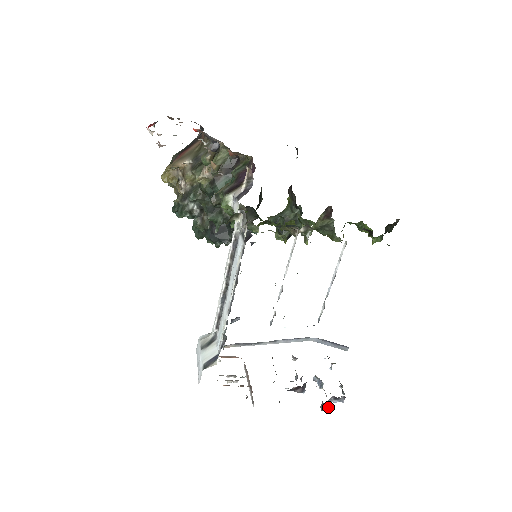
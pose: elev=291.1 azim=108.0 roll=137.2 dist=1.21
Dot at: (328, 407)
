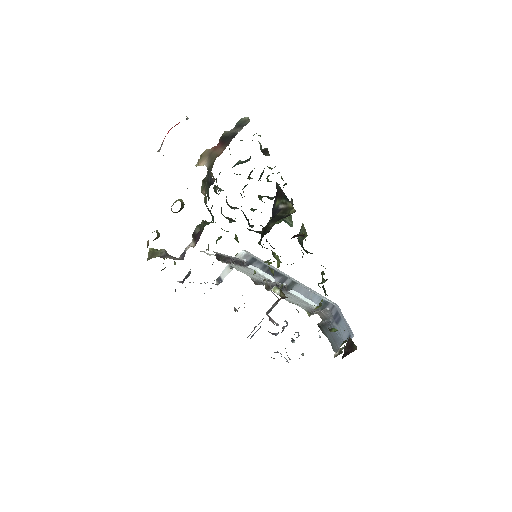
Dot at: (273, 358)
